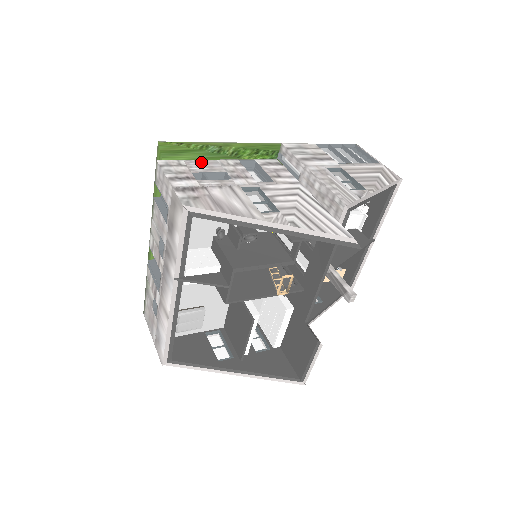
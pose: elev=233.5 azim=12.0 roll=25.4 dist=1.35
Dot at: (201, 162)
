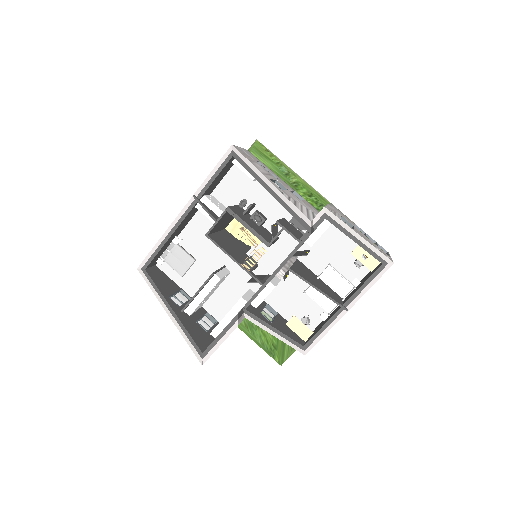
Dot at: (271, 170)
